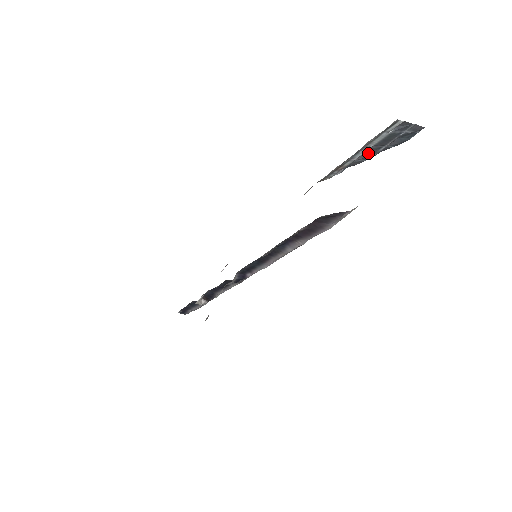
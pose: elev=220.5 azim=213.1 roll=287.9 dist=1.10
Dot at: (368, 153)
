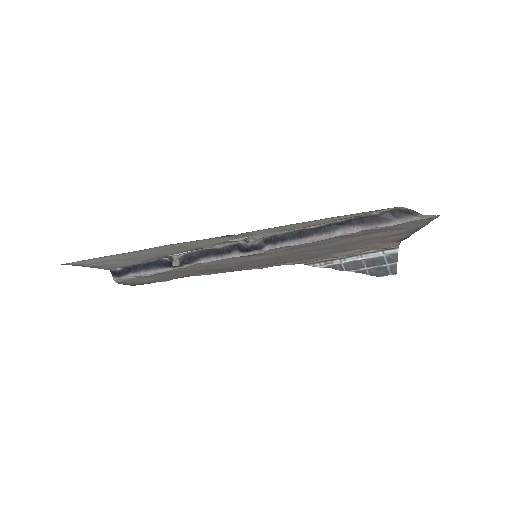
Dot at: (353, 265)
